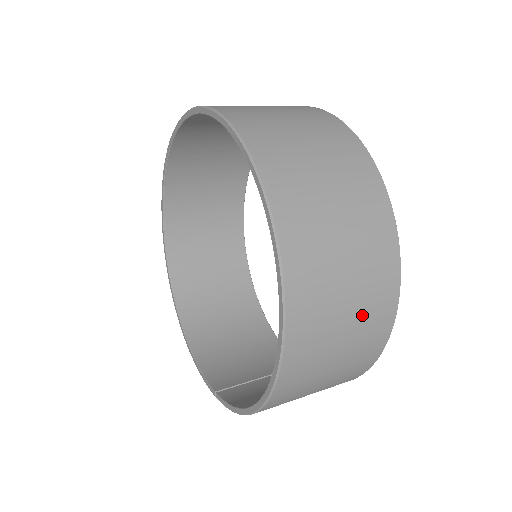
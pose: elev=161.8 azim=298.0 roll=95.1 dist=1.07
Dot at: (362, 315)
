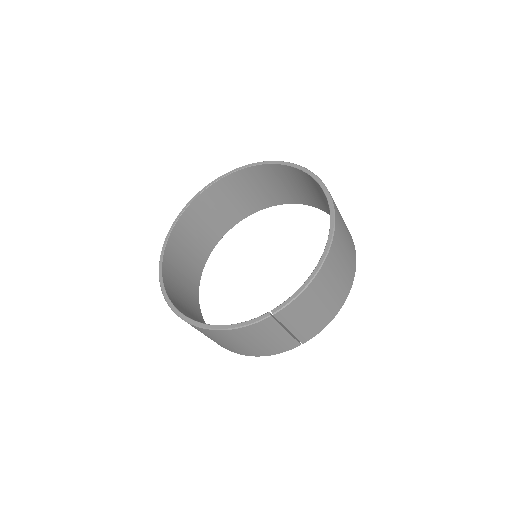
Dot at: (345, 224)
